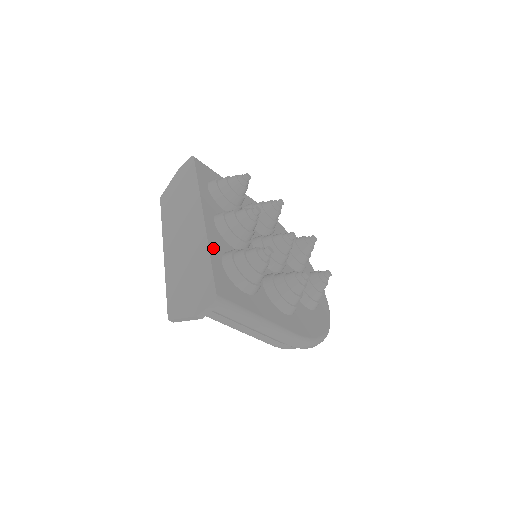
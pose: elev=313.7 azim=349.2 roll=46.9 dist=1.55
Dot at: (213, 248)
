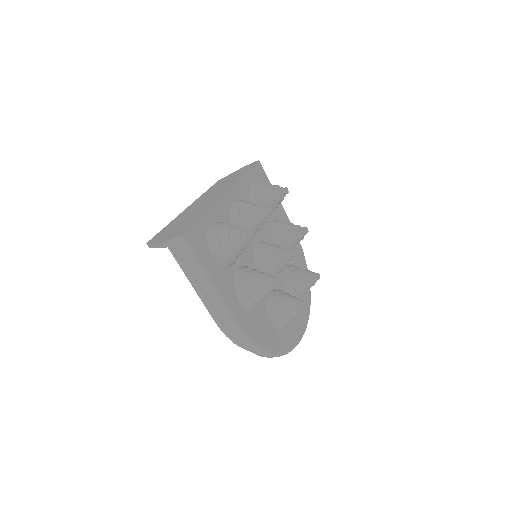
Dot at: (213, 212)
